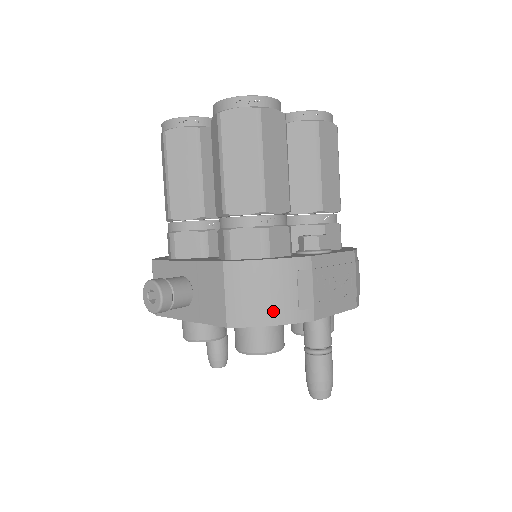
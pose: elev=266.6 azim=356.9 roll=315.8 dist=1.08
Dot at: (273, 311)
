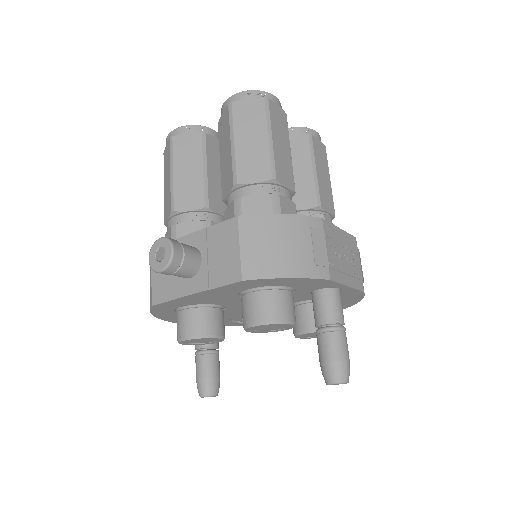
Dot at: (290, 263)
